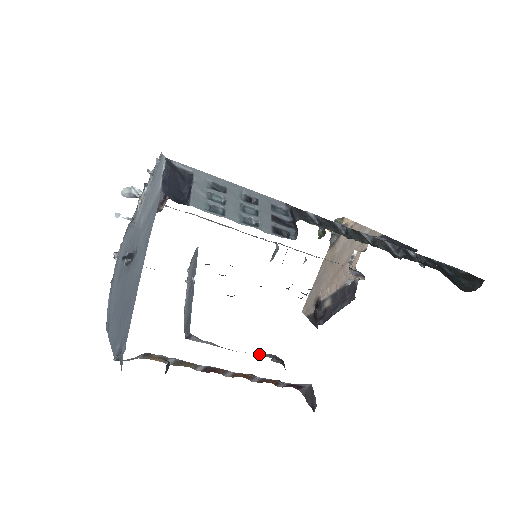
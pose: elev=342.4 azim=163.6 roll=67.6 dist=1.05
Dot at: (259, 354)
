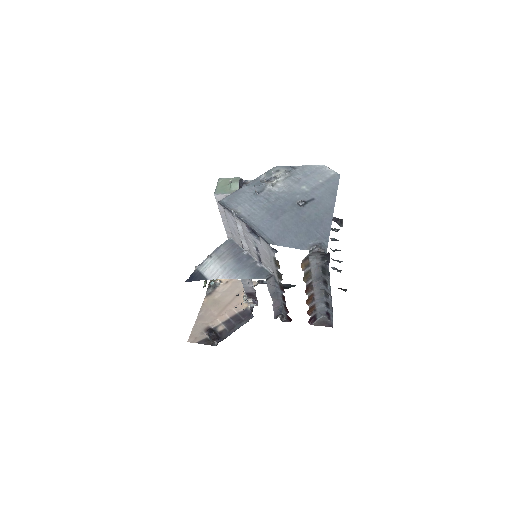
Dot at: (275, 310)
